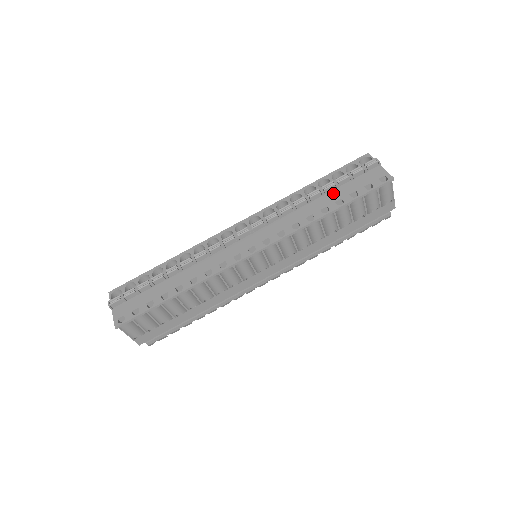
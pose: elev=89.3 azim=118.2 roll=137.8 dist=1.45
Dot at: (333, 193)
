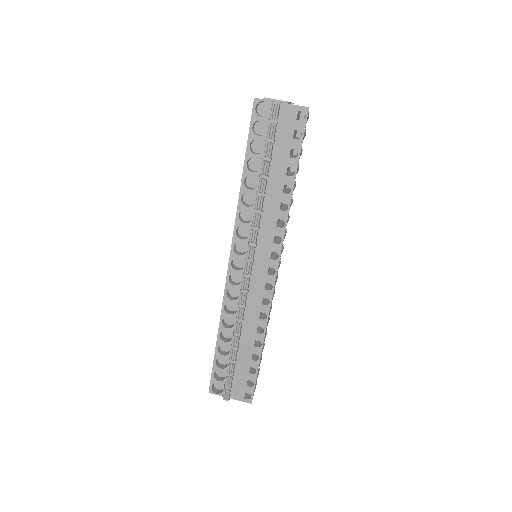
Dot at: (274, 168)
